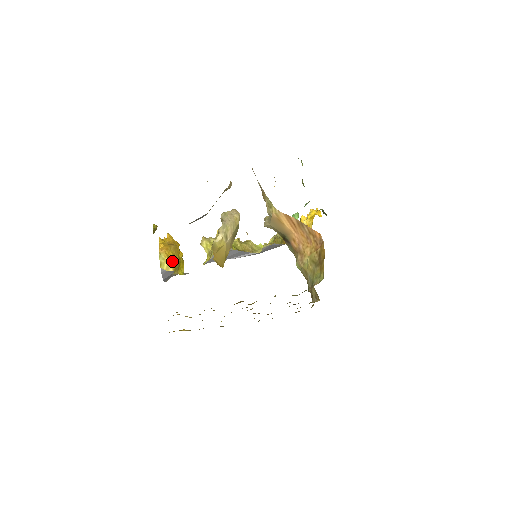
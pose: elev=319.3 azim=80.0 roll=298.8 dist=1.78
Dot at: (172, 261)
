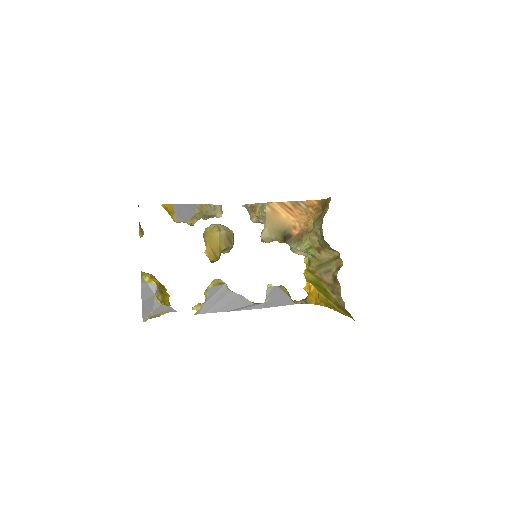
Dot at: (156, 279)
